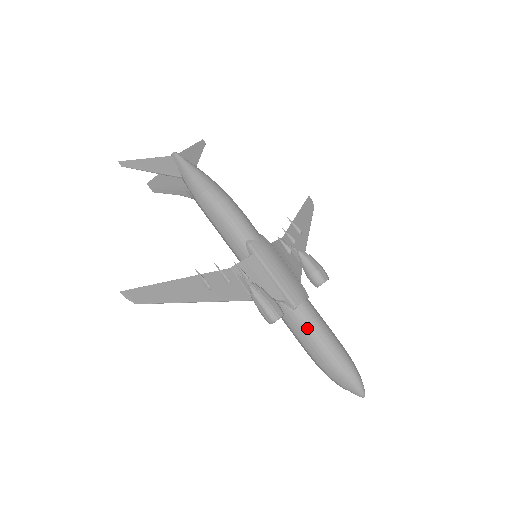
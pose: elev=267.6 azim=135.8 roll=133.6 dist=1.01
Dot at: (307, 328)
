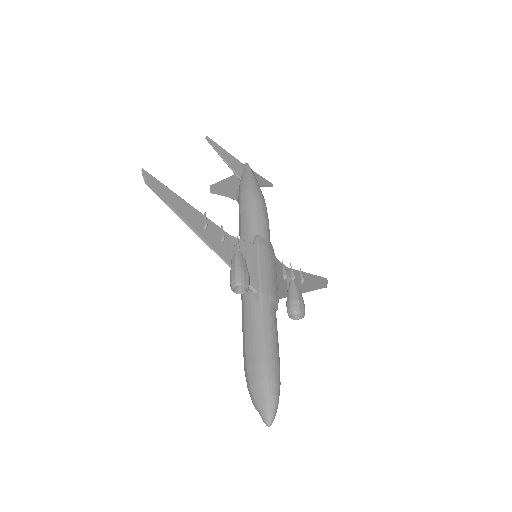
Dot at: (259, 325)
